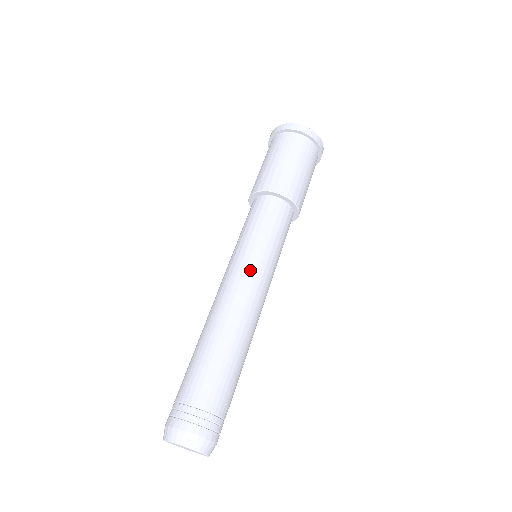
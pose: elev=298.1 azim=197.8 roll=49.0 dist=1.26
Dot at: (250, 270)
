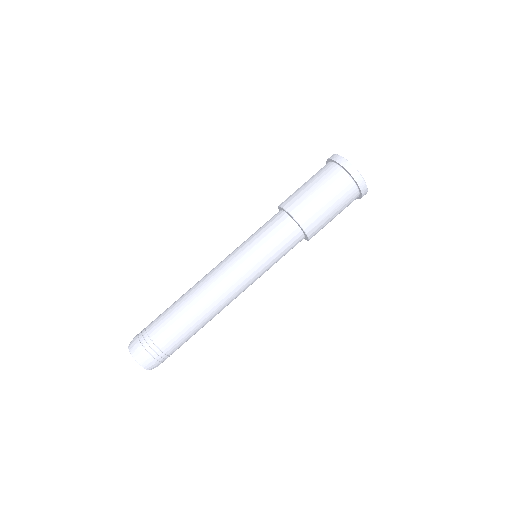
Dot at: (230, 260)
